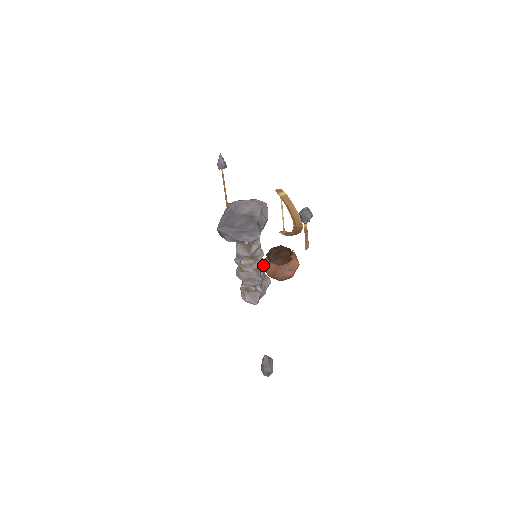
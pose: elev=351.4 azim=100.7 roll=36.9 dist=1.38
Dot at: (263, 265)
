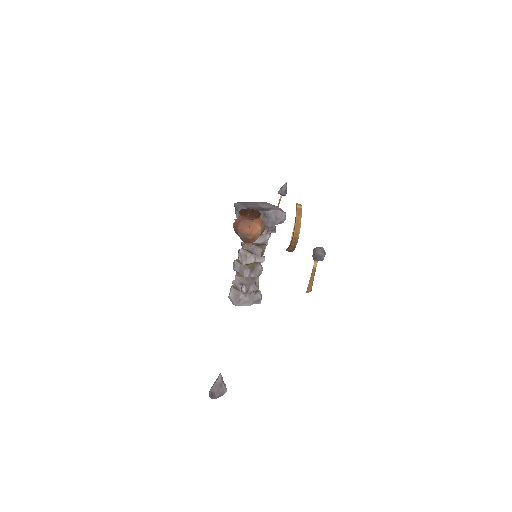
Dot at: (259, 271)
